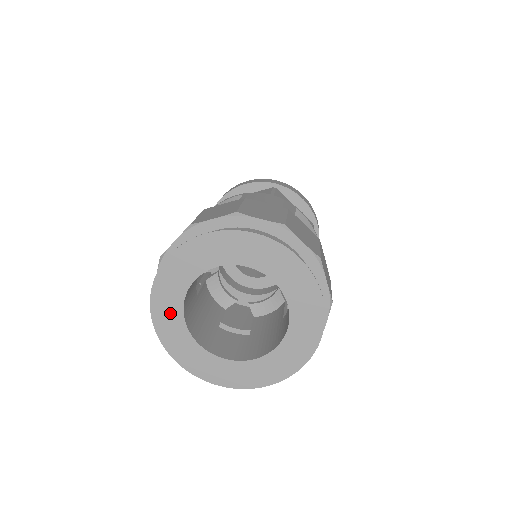
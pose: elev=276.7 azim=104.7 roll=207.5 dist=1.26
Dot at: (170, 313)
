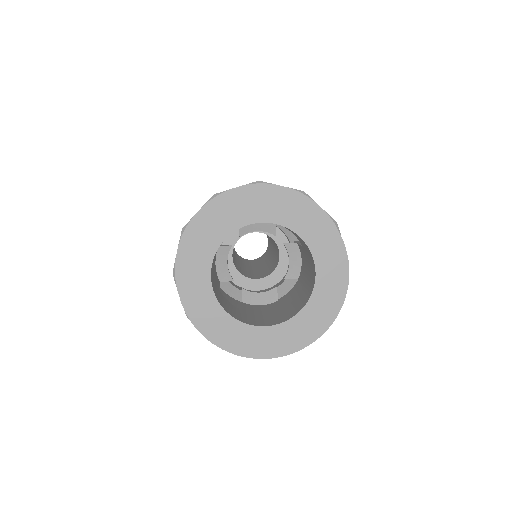
Dot at: (204, 244)
